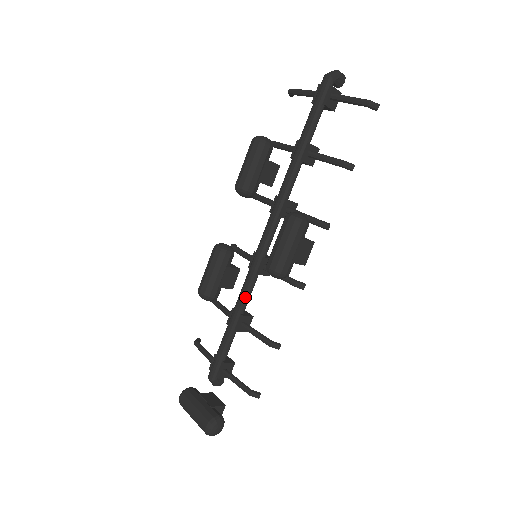
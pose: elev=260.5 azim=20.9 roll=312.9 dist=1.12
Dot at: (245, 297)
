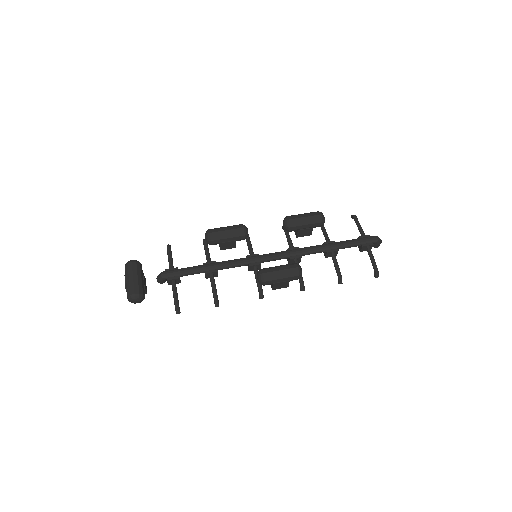
Dot at: (230, 266)
